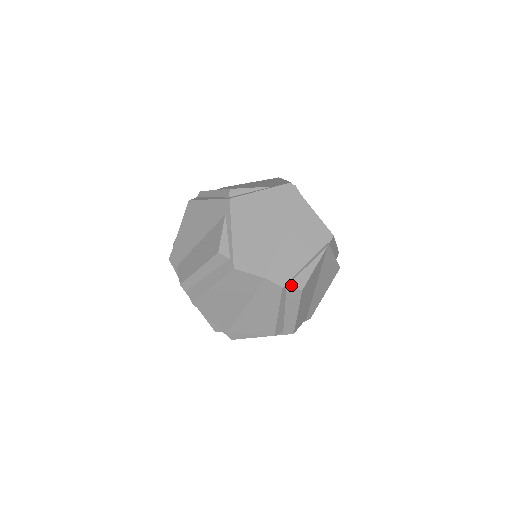
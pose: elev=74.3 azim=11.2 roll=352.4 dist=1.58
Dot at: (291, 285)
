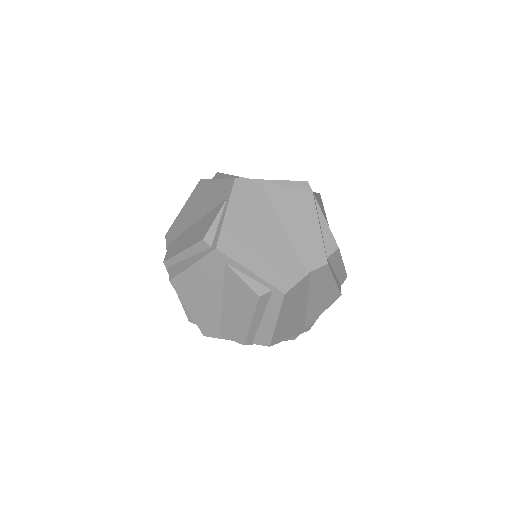
Dot at: (329, 254)
